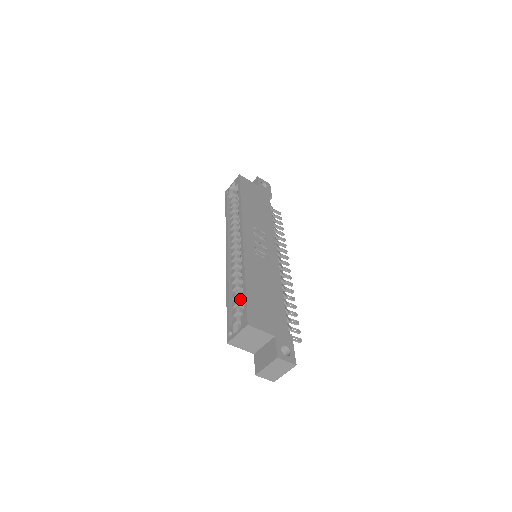
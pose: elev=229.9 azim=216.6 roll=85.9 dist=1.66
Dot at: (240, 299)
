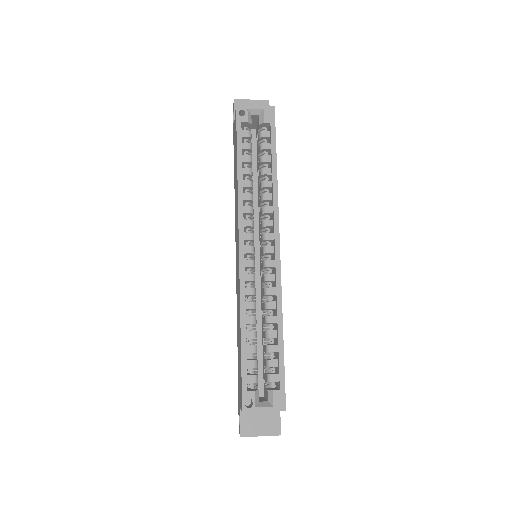
Dot at: occluded
